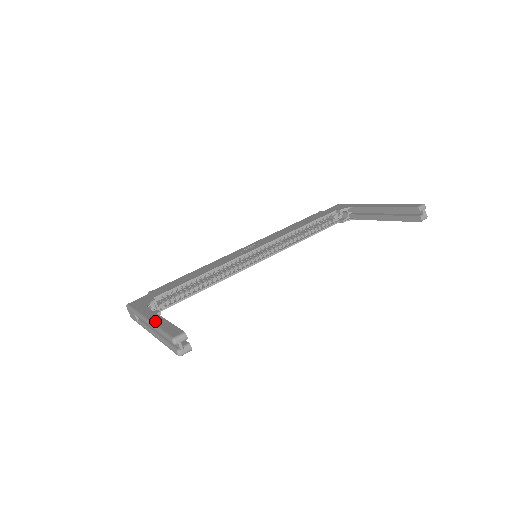
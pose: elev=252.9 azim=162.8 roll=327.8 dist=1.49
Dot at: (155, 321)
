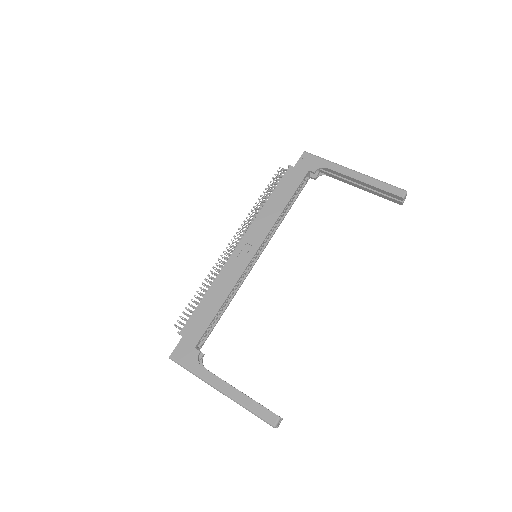
Dot at: (233, 396)
